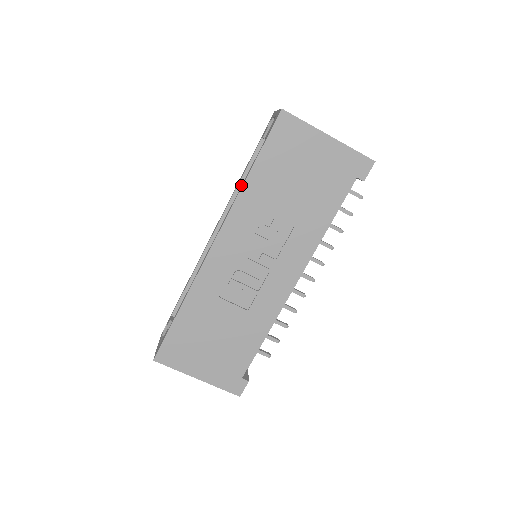
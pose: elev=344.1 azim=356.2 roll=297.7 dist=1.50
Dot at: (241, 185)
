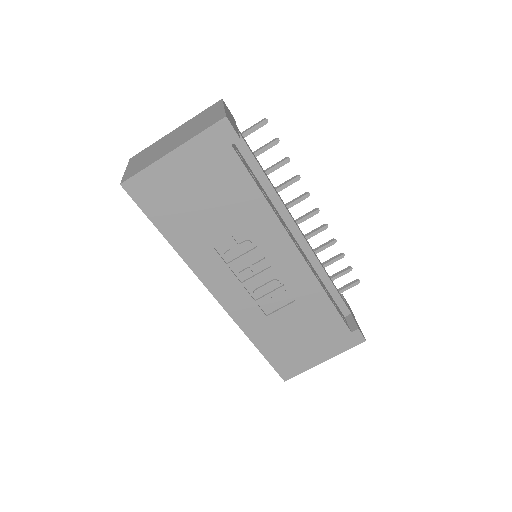
Dot at: occluded
